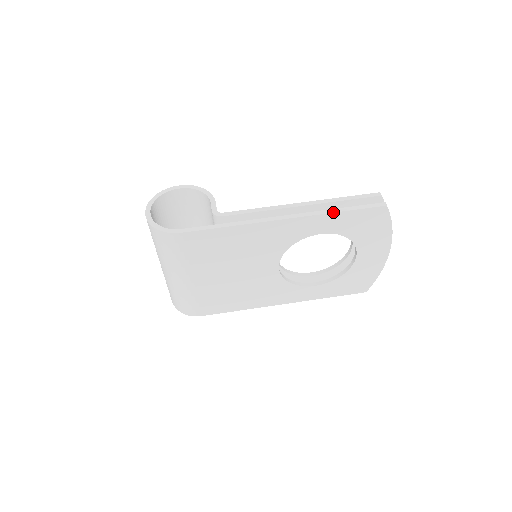
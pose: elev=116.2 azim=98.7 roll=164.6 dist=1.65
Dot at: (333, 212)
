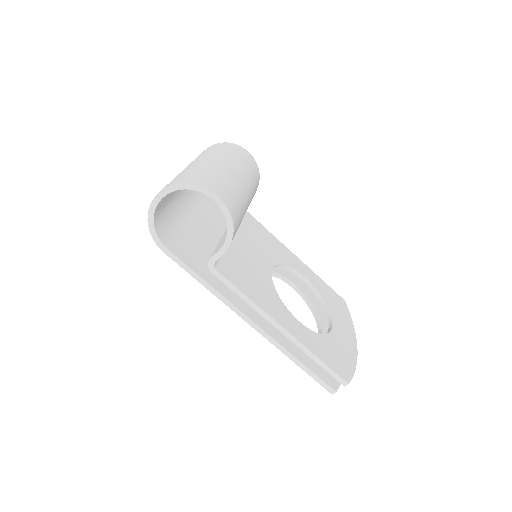
Dot at: (291, 359)
